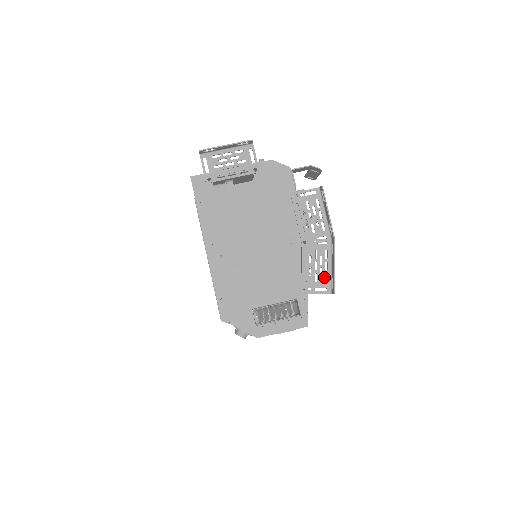
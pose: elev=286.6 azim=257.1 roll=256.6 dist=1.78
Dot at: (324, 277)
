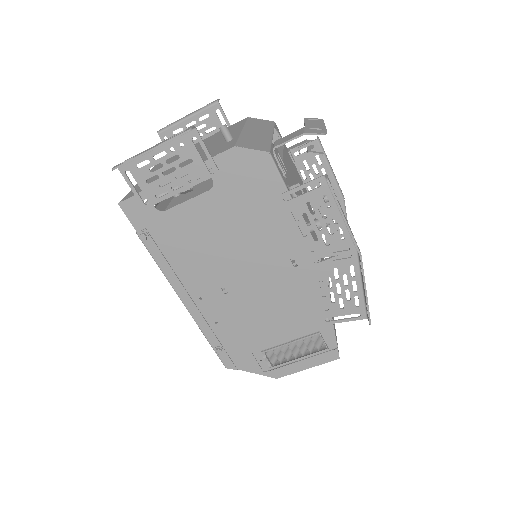
Dot at: (353, 301)
